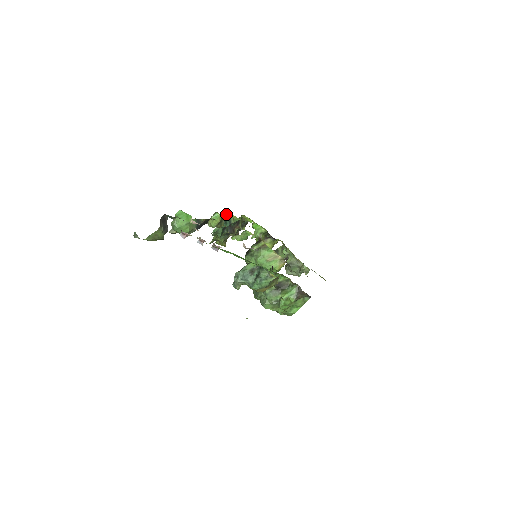
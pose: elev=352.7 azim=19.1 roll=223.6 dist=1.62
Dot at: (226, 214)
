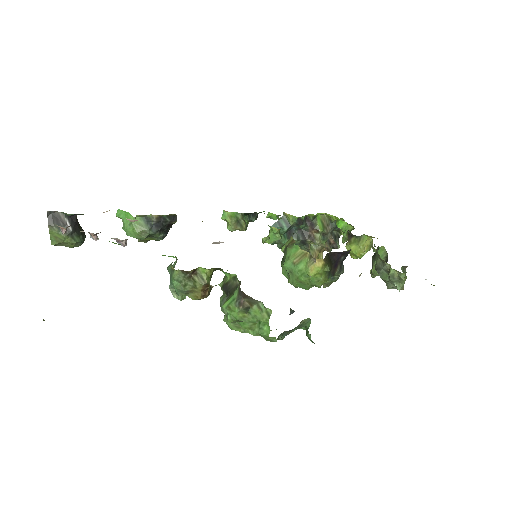
Dot at: (269, 213)
